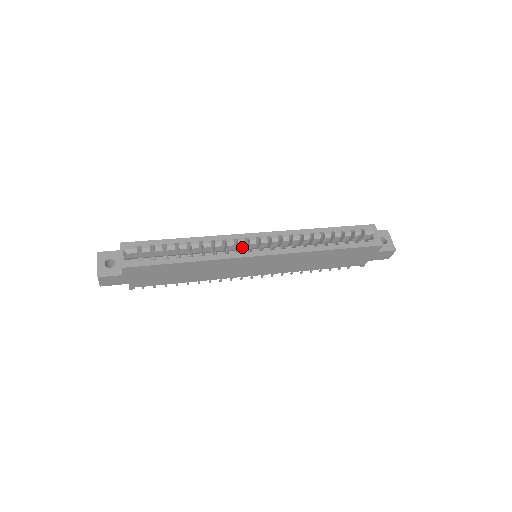
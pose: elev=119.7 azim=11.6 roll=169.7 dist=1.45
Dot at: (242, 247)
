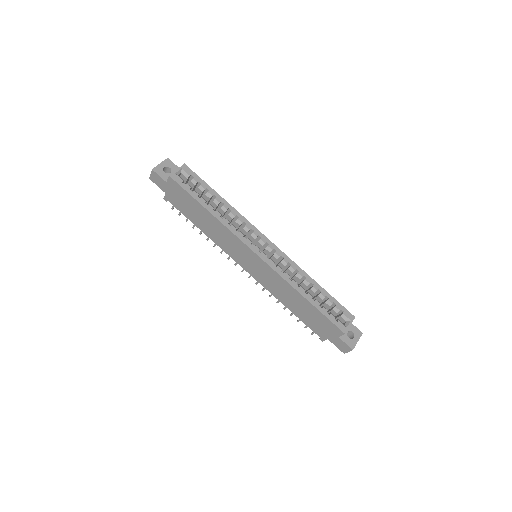
Dot at: (252, 240)
